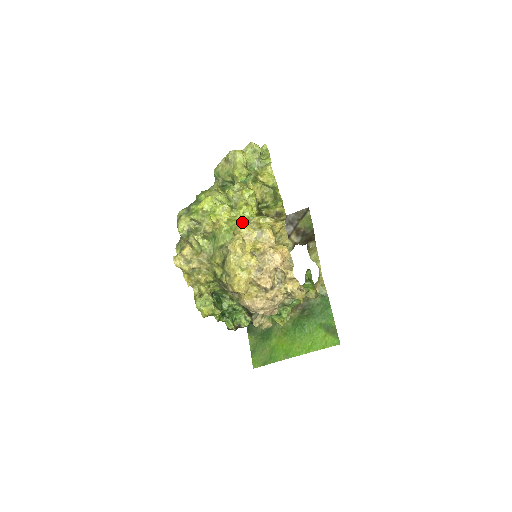
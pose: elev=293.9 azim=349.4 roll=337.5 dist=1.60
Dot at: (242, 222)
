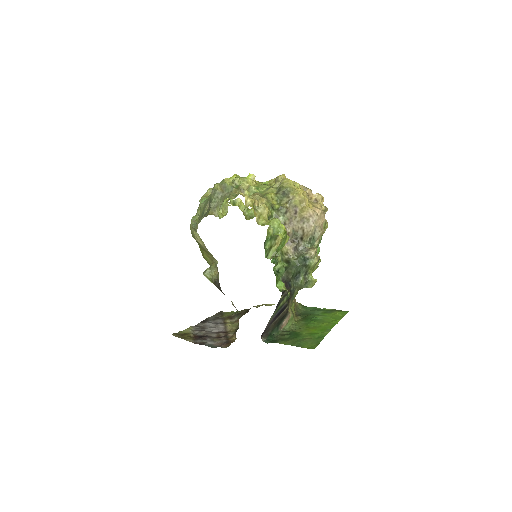
Dot at: occluded
